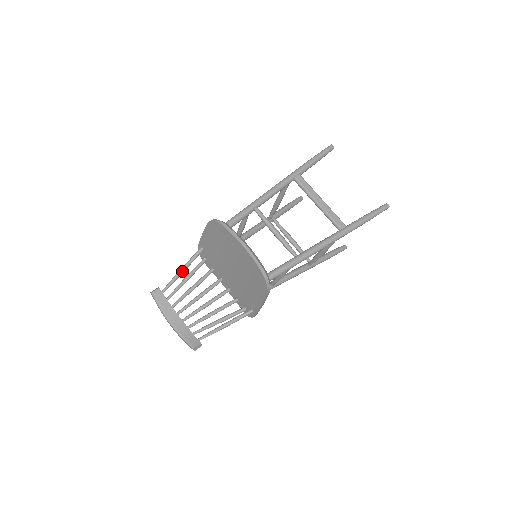
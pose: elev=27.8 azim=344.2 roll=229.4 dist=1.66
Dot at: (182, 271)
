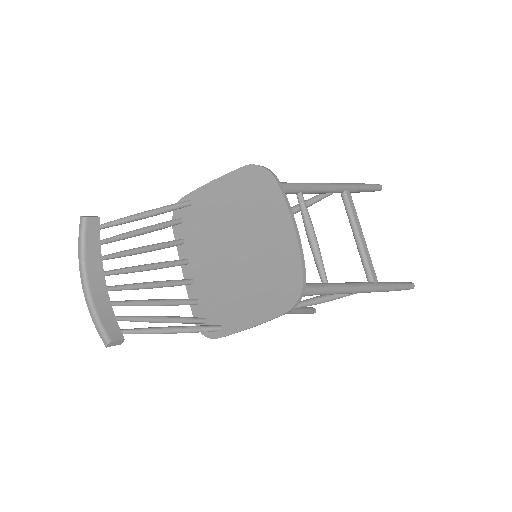
Dot at: (147, 215)
